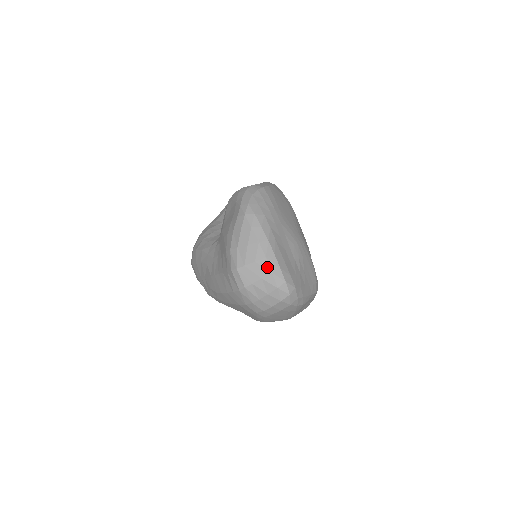
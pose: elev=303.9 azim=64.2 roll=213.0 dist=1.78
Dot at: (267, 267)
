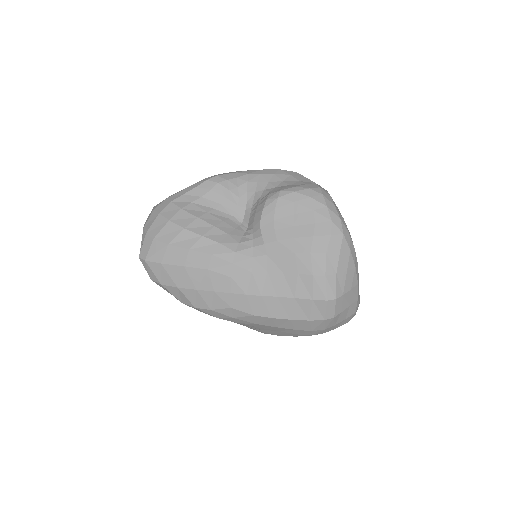
Dot at: (357, 293)
